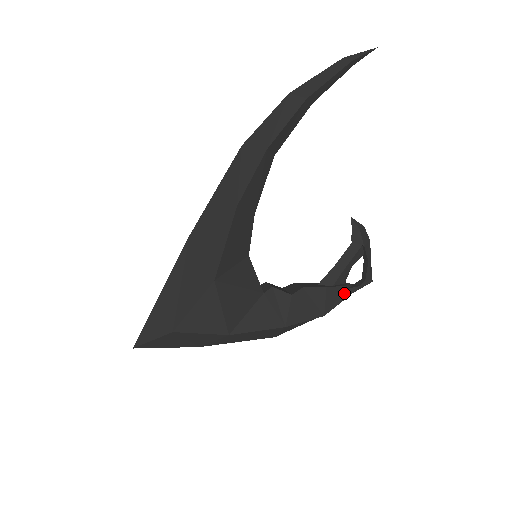
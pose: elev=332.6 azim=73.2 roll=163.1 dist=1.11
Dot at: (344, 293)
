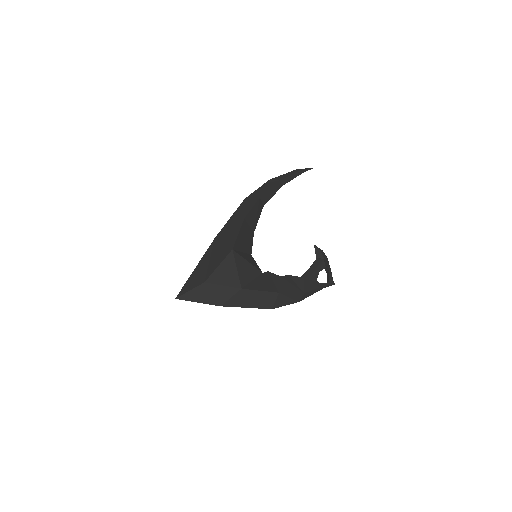
Dot at: (316, 284)
